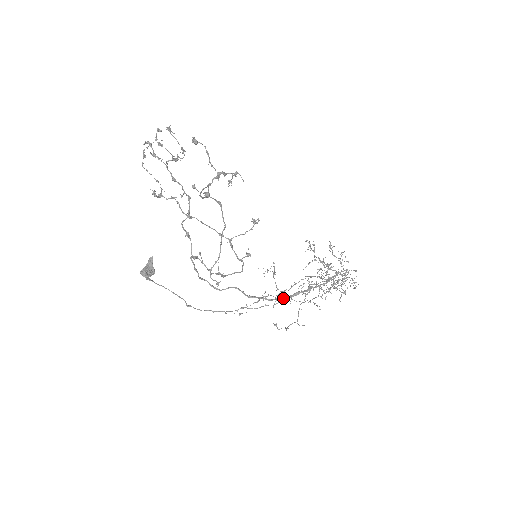
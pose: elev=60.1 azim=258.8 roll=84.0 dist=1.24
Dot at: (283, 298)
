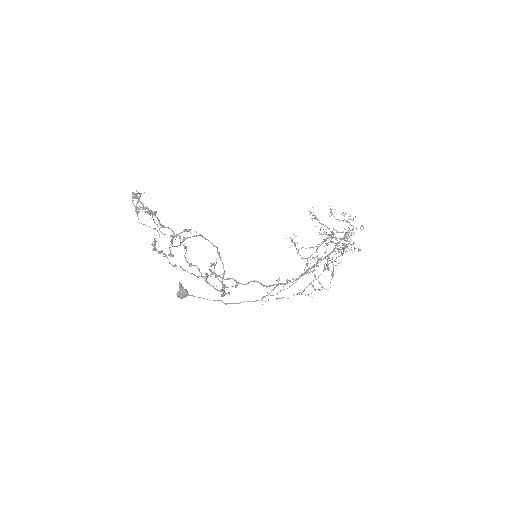
Dot at: (295, 280)
